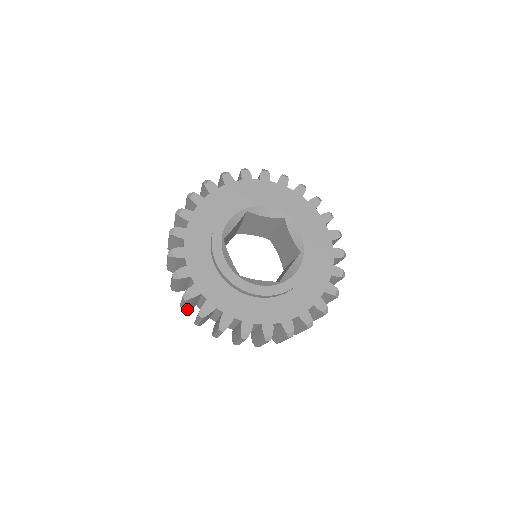
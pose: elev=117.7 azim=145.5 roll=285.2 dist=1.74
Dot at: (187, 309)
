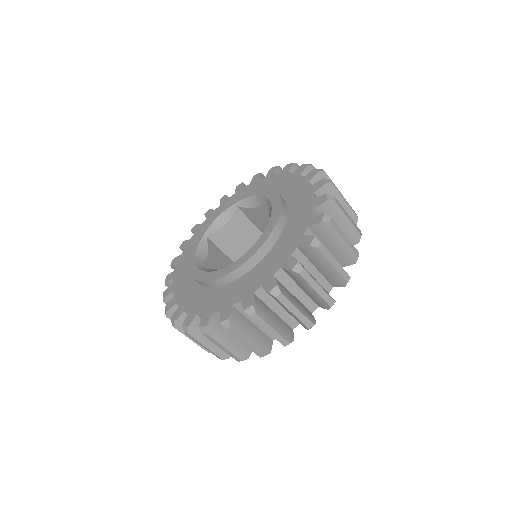
Dot at: (248, 357)
